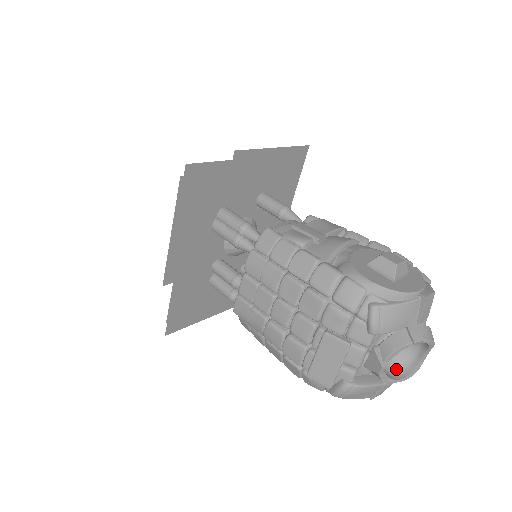
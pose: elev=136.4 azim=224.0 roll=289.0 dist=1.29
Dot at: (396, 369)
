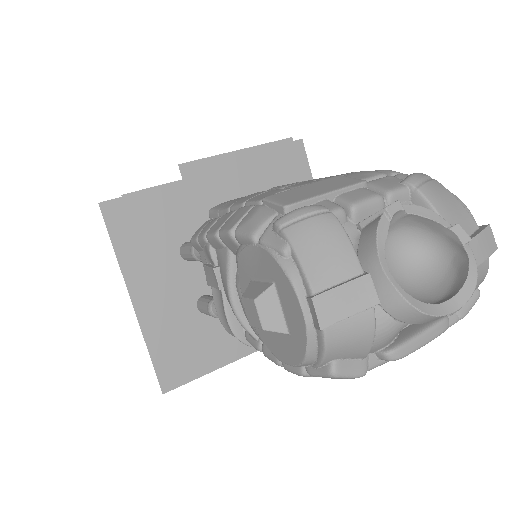
Dot at: occluded
